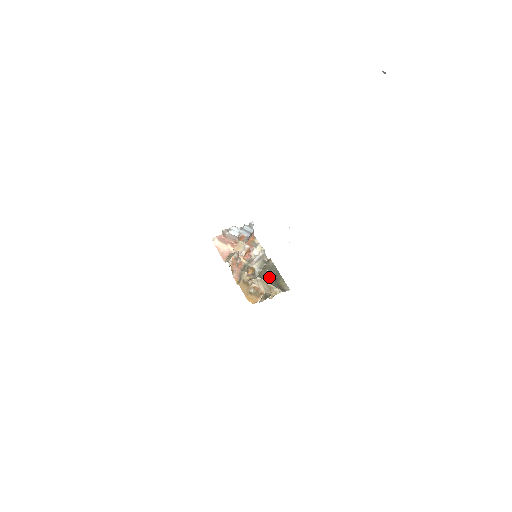
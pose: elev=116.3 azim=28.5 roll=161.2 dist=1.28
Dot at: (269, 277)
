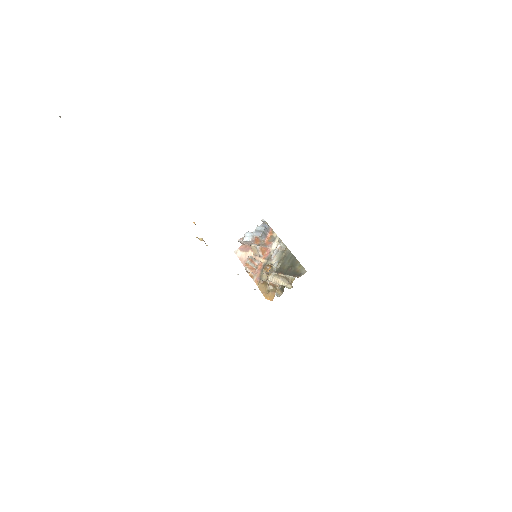
Dot at: (285, 267)
